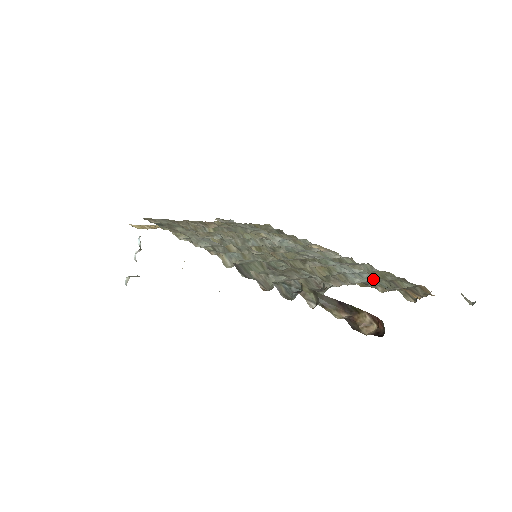
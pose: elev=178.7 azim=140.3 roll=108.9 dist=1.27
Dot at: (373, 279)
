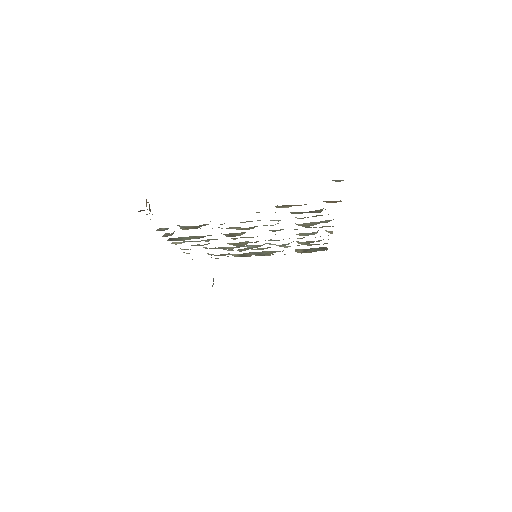
Dot at: occluded
